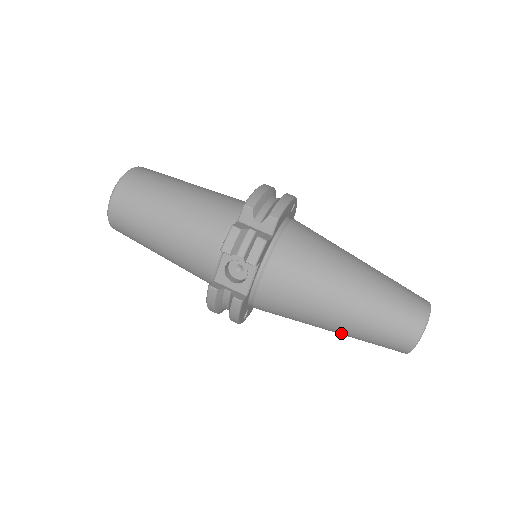
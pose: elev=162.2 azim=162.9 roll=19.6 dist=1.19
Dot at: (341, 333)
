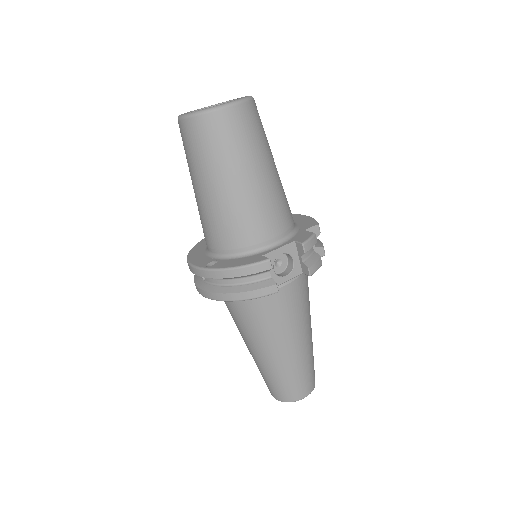
Dot at: (271, 361)
